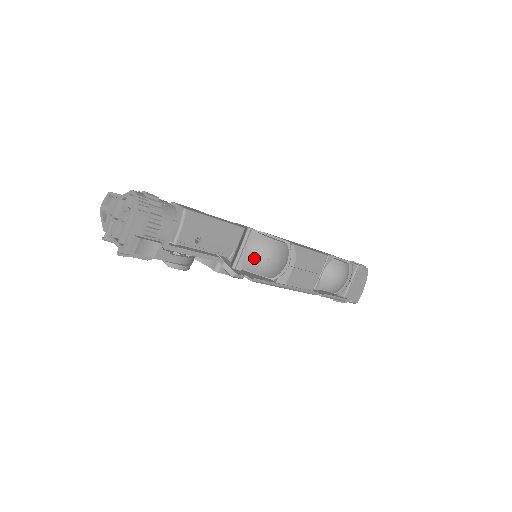
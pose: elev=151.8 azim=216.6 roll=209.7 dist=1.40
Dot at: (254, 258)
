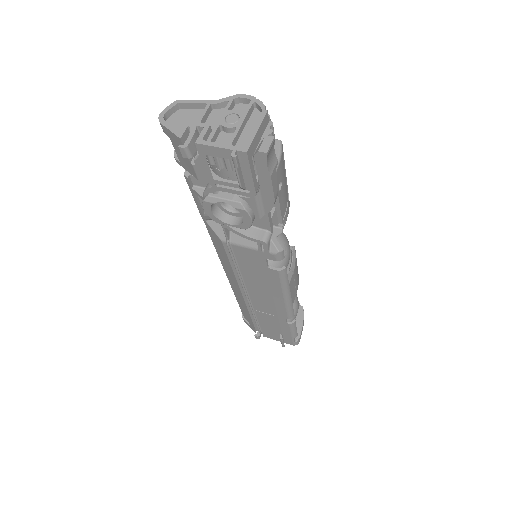
Dot at: occluded
